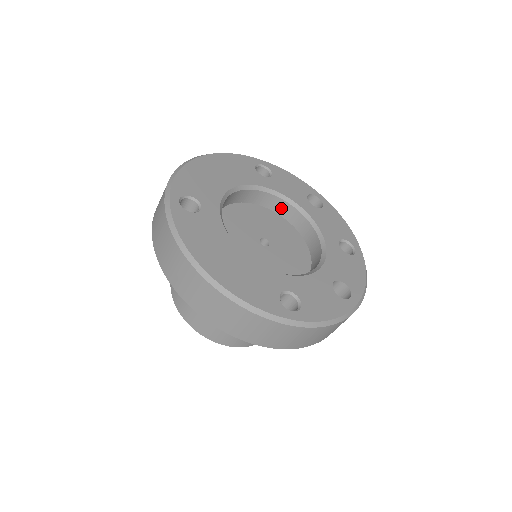
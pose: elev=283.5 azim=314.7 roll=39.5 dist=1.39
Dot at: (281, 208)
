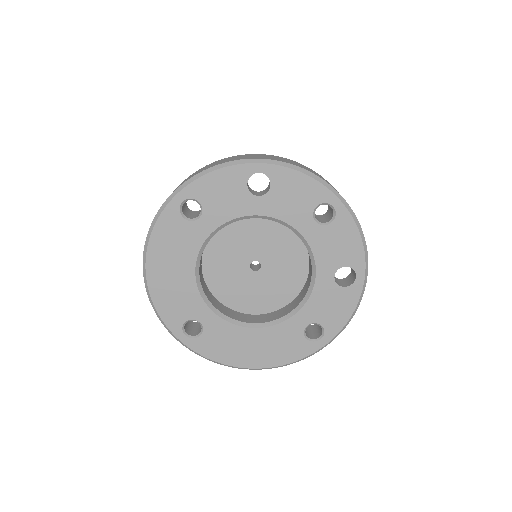
Dot at: occluded
